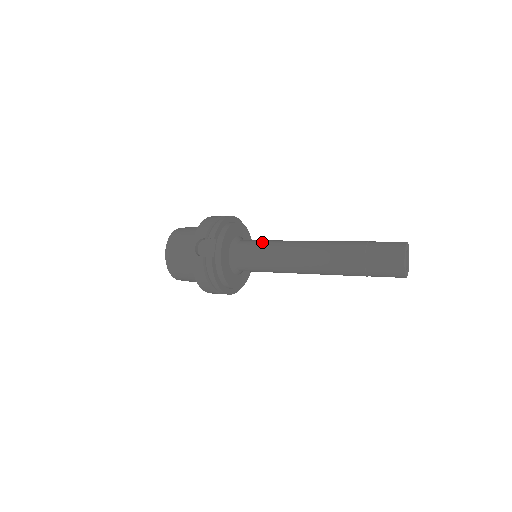
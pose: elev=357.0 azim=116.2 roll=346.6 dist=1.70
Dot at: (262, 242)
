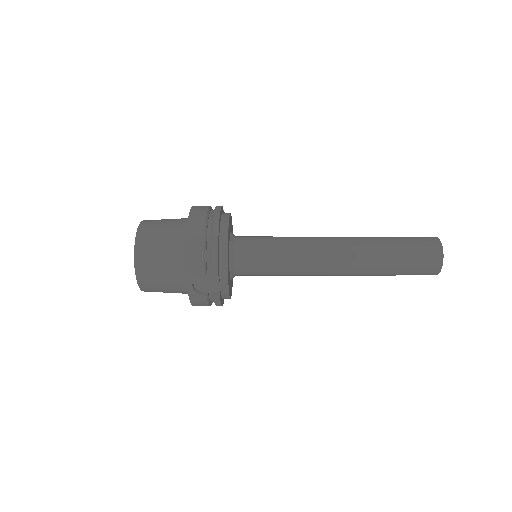
Dot at: (269, 251)
